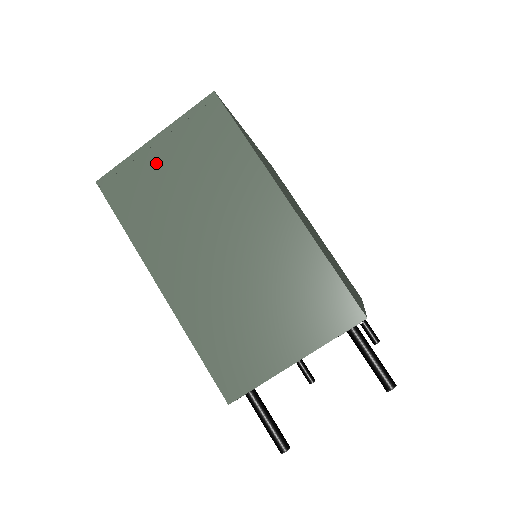
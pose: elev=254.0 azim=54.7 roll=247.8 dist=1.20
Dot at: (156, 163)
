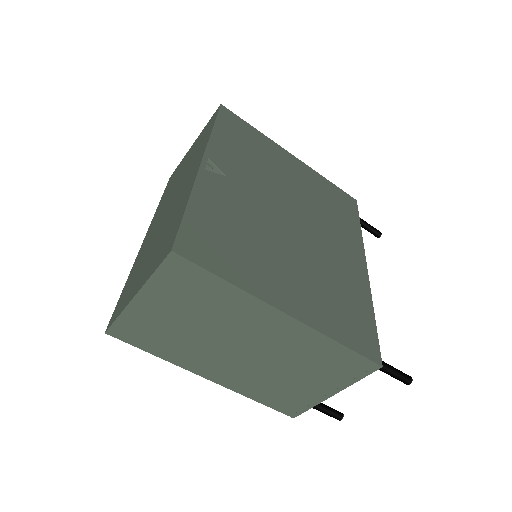
Dot at: (151, 313)
